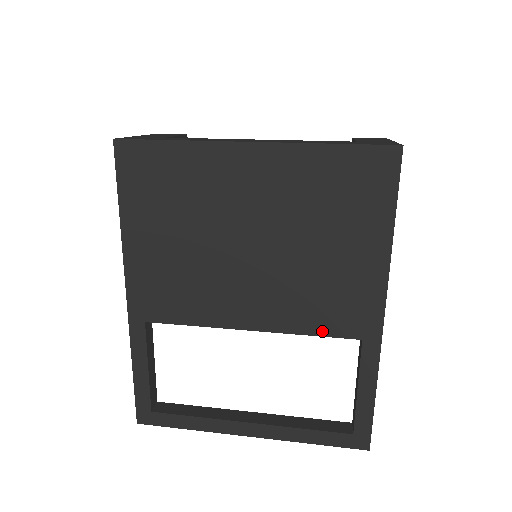
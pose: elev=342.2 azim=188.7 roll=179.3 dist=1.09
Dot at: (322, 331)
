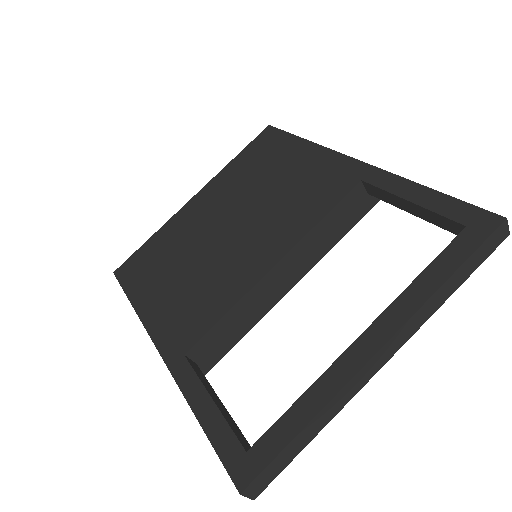
Dot at: (327, 208)
